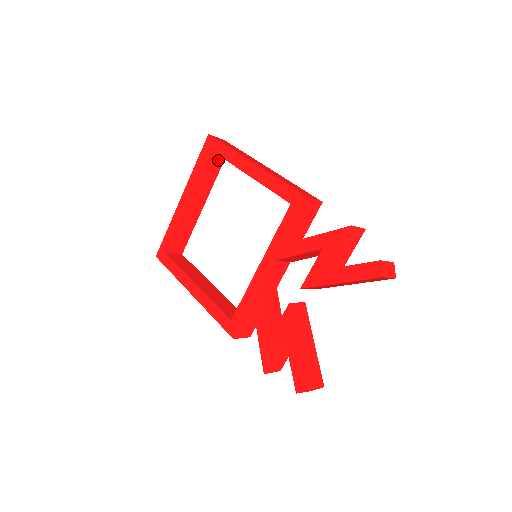
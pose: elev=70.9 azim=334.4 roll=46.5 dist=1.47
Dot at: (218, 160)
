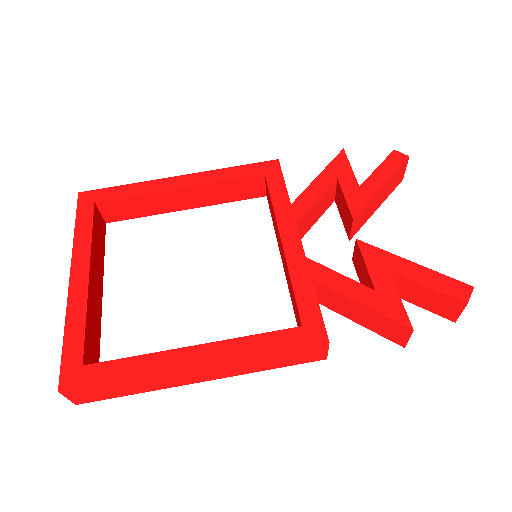
Dot at: (101, 224)
